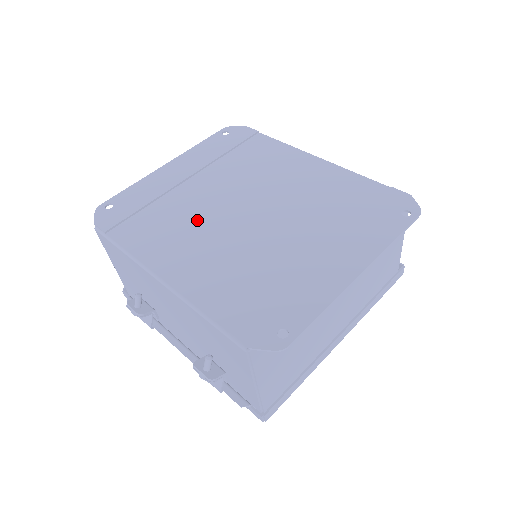
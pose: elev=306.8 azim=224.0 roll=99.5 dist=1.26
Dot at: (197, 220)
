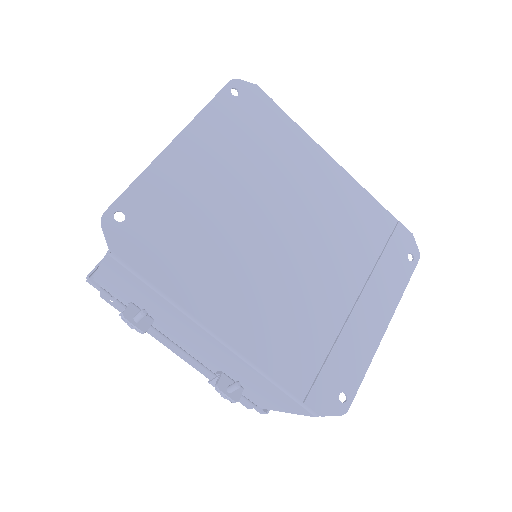
Dot at: (238, 251)
